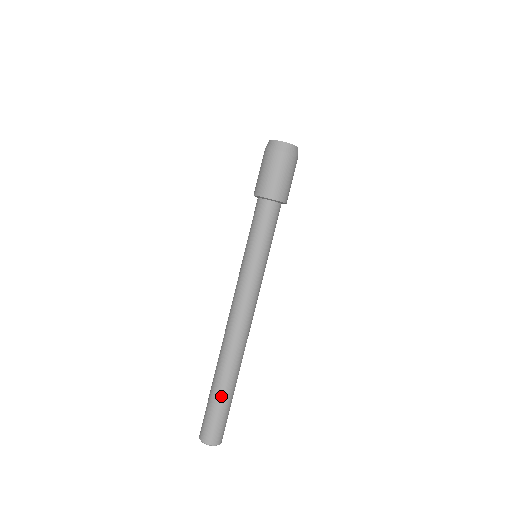
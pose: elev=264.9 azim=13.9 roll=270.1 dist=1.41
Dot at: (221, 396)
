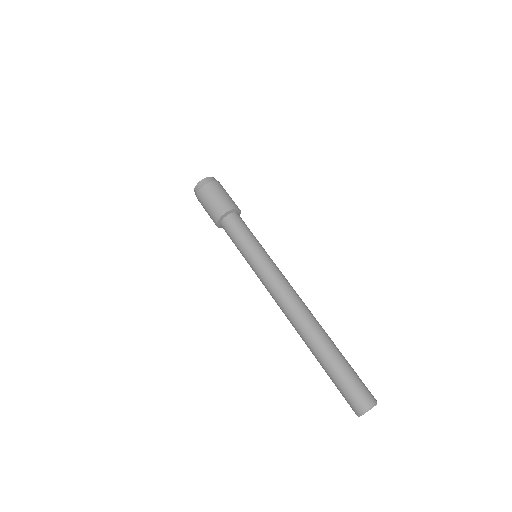
Dot at: (329, 366)
